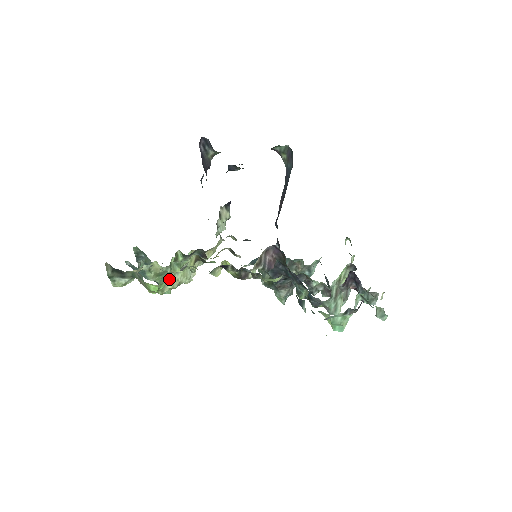
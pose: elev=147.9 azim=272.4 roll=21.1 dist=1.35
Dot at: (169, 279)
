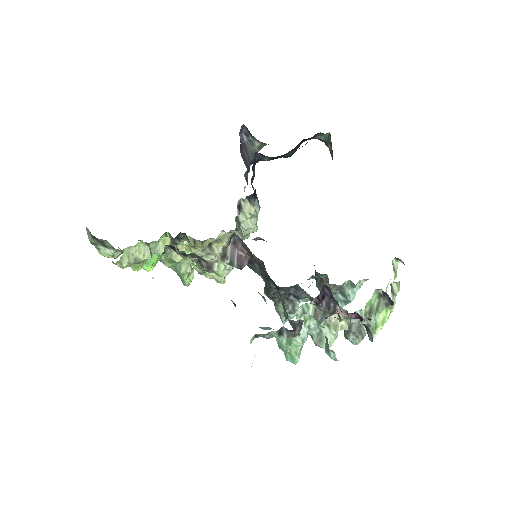
Dot at: (182, 268)
